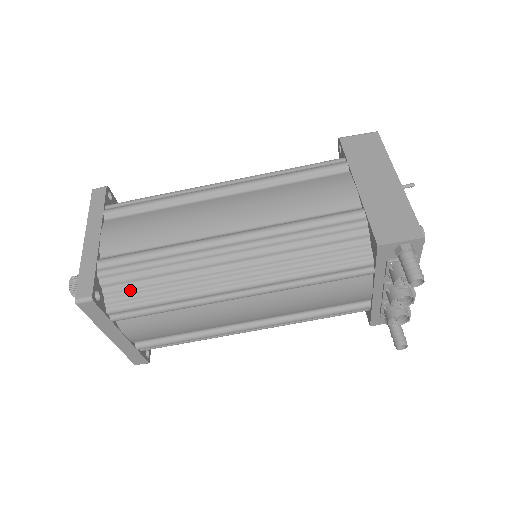
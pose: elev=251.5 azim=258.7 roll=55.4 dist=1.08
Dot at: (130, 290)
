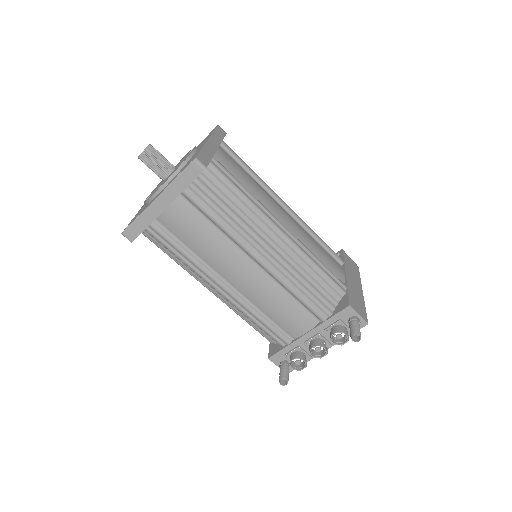
Dot at: (214, 190)
